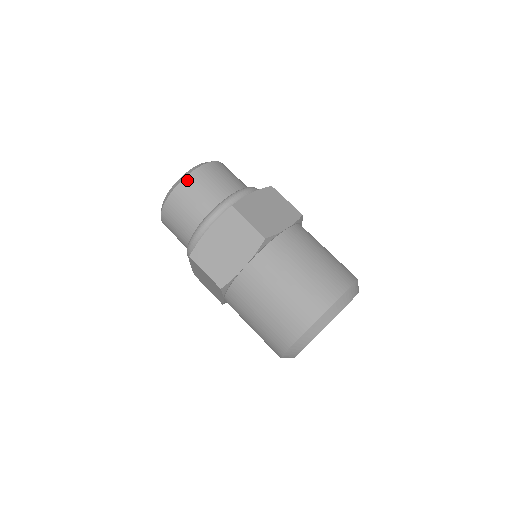
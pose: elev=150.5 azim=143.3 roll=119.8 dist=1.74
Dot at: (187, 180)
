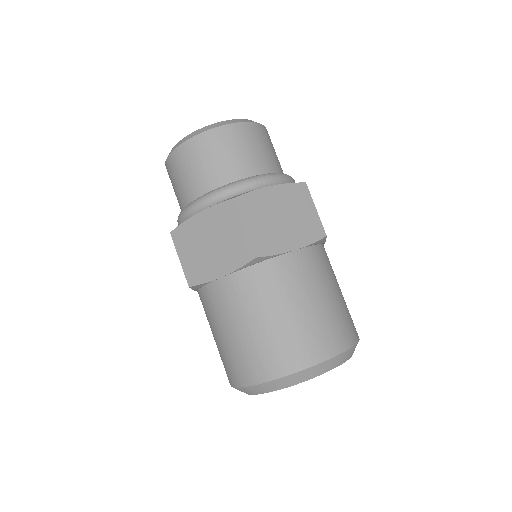
Dot at: (256, 126)
